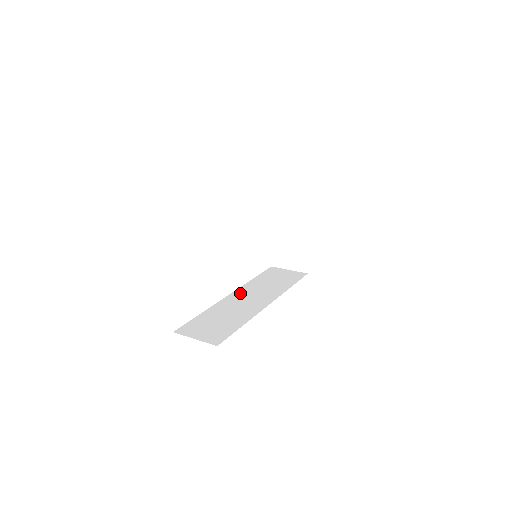
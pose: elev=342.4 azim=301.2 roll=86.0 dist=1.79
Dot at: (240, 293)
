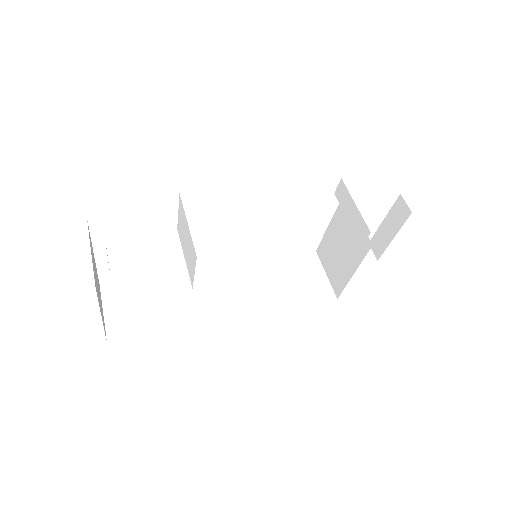
Dot at: (227, 273)
